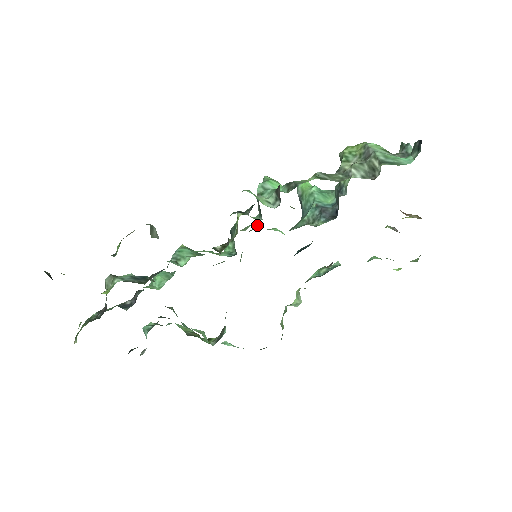
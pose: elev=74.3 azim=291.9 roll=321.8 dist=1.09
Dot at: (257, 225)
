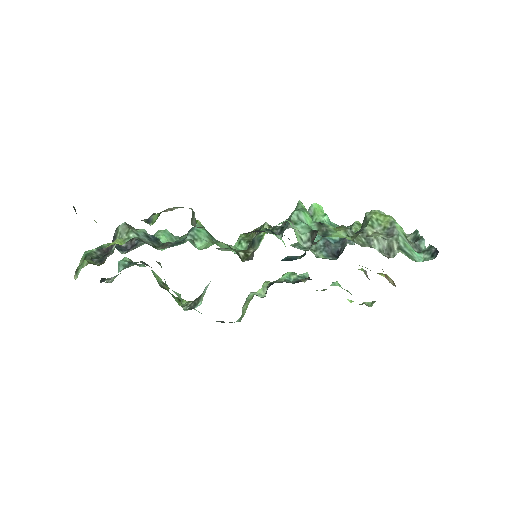
Dot at: occluded
